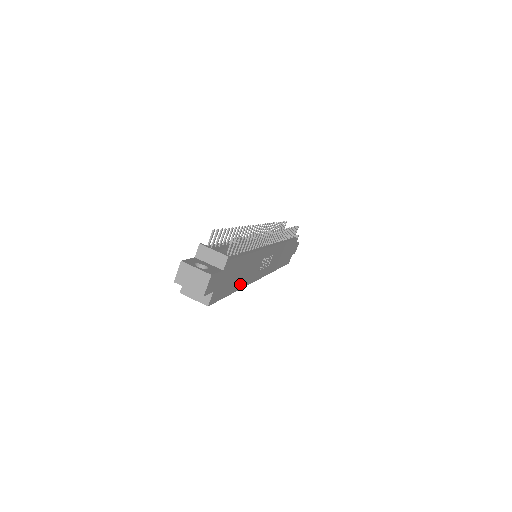
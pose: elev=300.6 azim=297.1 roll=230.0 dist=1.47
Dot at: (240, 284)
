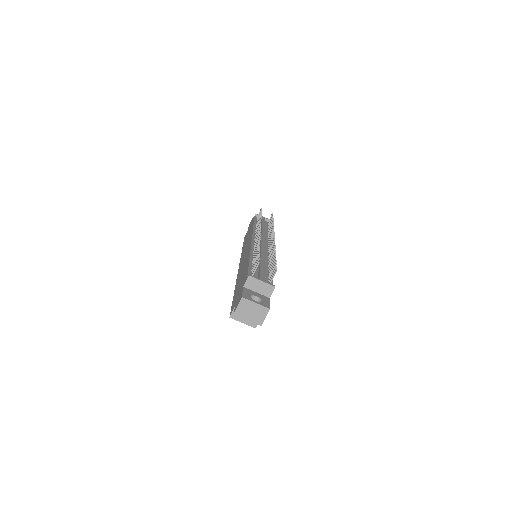
Dot at: occluded
